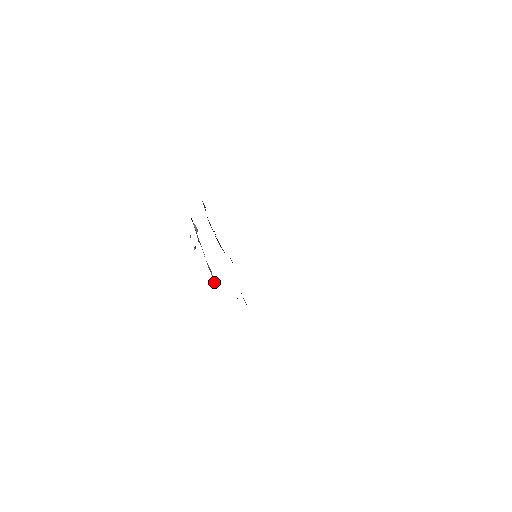
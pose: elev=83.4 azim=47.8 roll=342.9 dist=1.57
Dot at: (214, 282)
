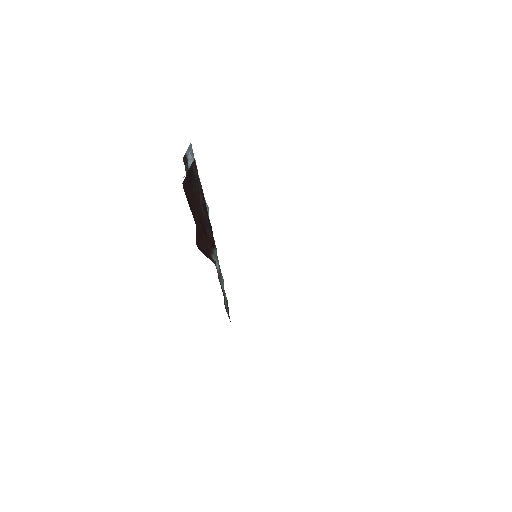
Dot at: occluded
